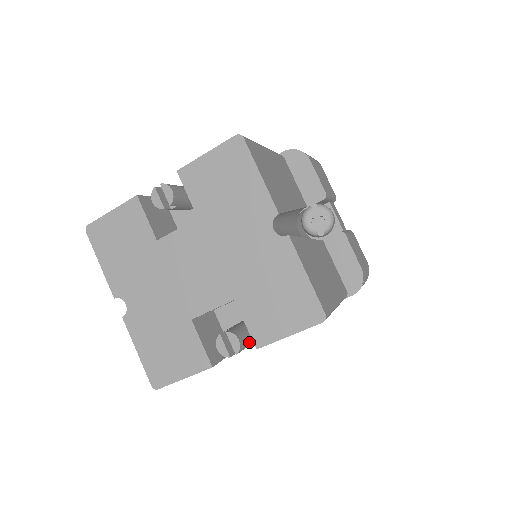
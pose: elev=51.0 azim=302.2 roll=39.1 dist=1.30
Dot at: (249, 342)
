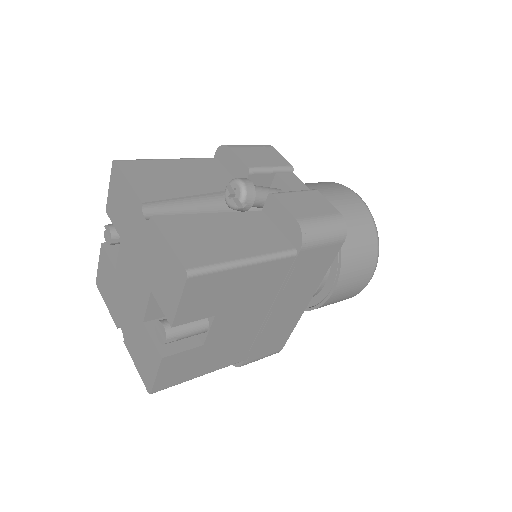
Dot at: (189, 327)
